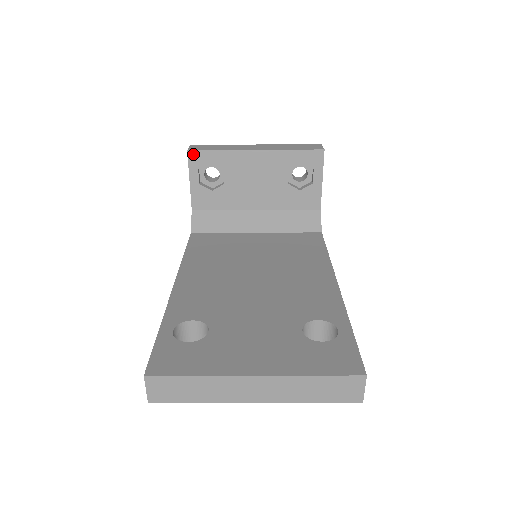
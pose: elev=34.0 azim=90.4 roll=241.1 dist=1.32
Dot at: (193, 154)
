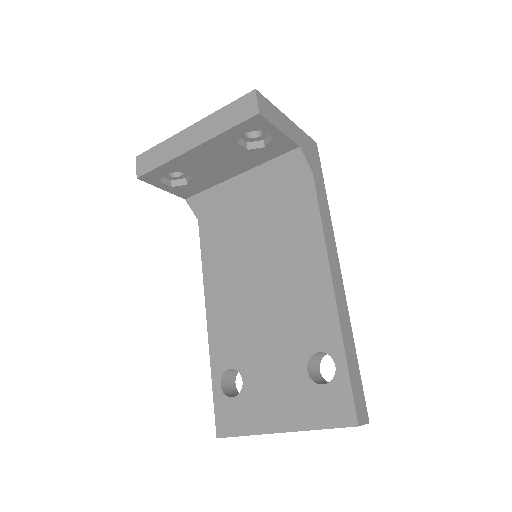
Dot at: (144, 178)
